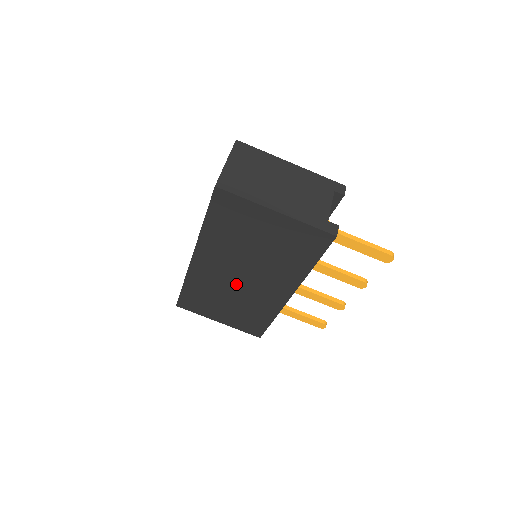
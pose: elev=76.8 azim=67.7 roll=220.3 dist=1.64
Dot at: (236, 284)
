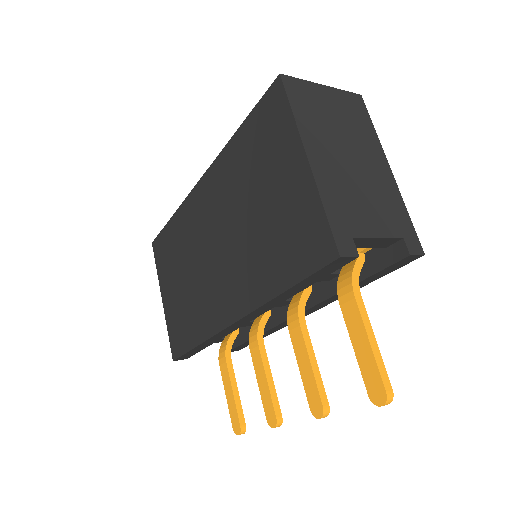
Dot at: (205, 254)
